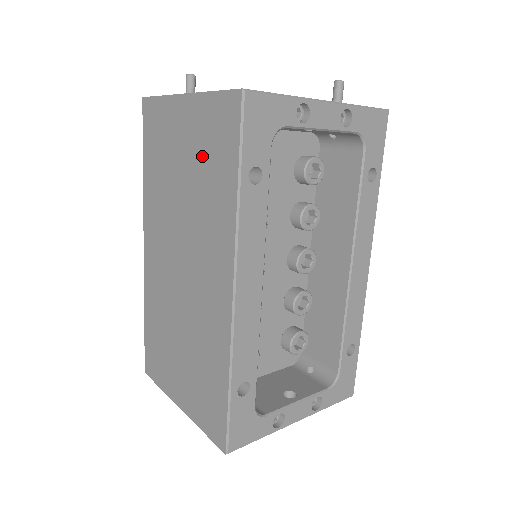
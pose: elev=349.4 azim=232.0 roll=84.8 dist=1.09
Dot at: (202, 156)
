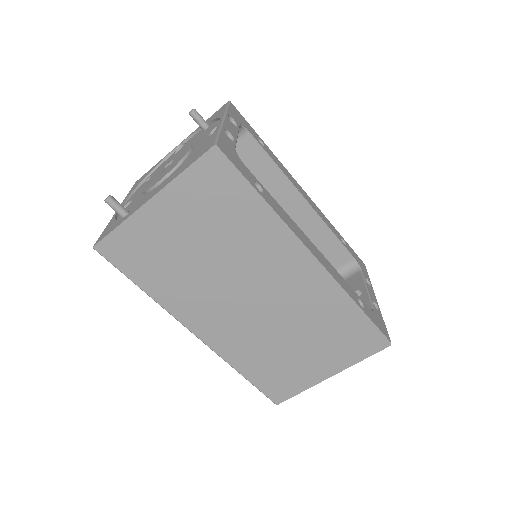
Dot at: (209, 217)
